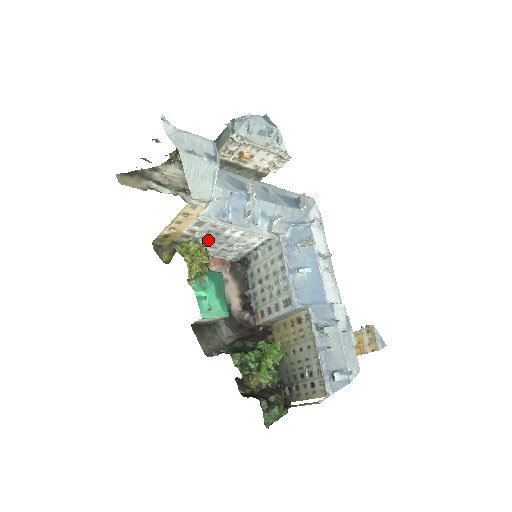
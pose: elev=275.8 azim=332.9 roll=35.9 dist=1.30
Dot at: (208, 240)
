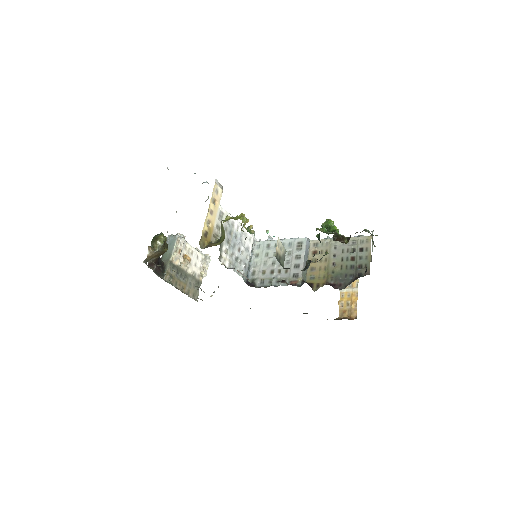
Dot at: (227, 243)
